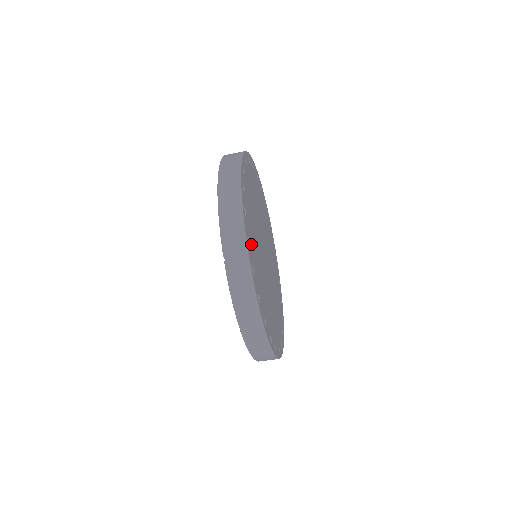
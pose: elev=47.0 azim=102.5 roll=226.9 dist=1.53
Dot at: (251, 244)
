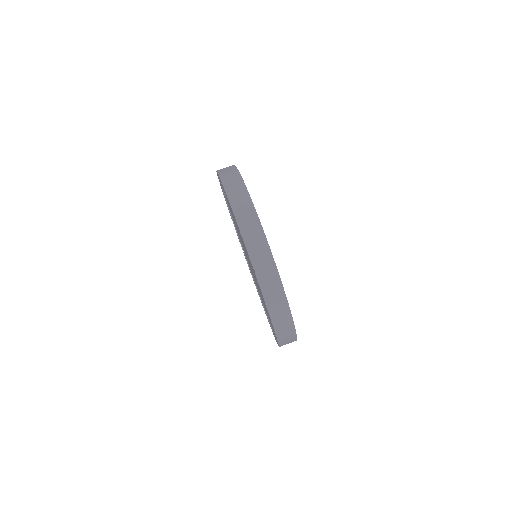
Dot at: occluded
